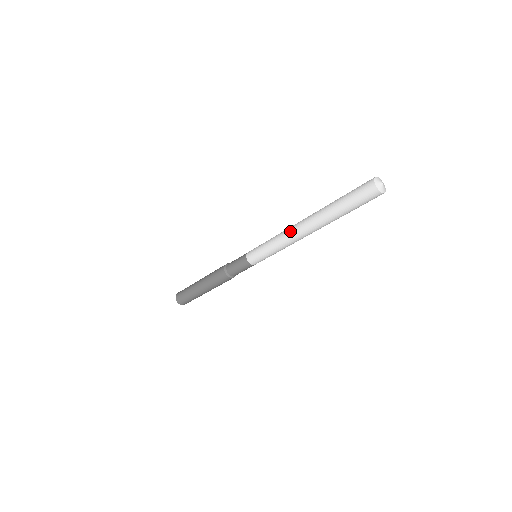
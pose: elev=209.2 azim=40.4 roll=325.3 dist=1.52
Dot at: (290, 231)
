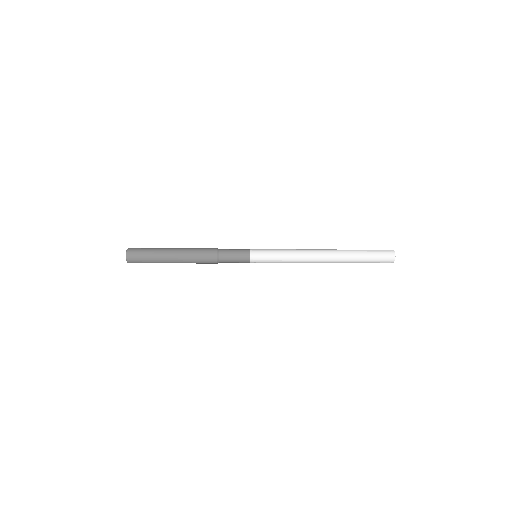
Dot at: (309, 259)
